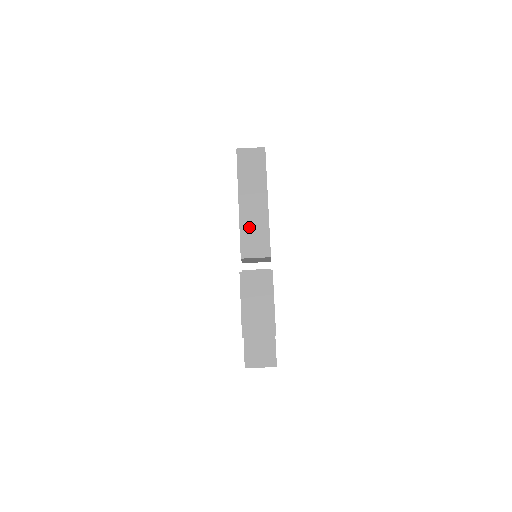
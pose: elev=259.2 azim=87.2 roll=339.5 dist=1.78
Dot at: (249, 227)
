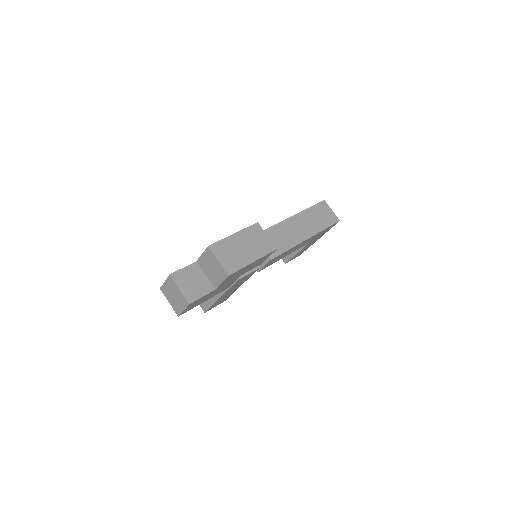
Dot at: (281, 232)
